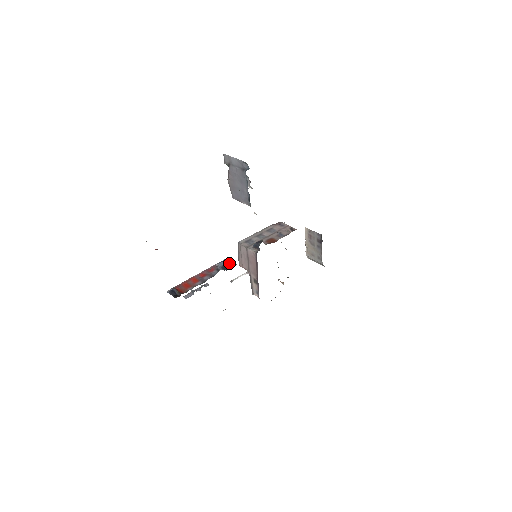
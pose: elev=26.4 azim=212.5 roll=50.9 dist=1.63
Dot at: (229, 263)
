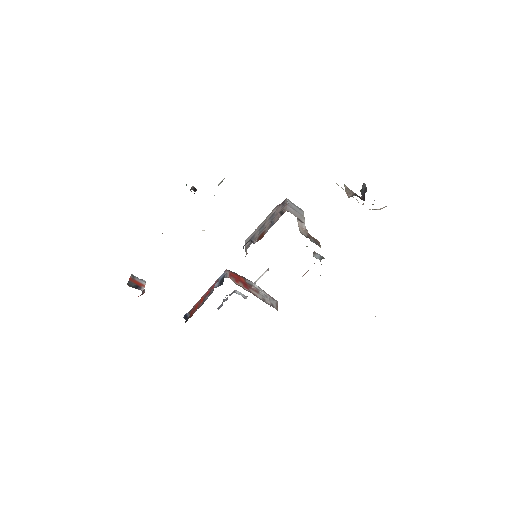
Dot at: (224, 276)
